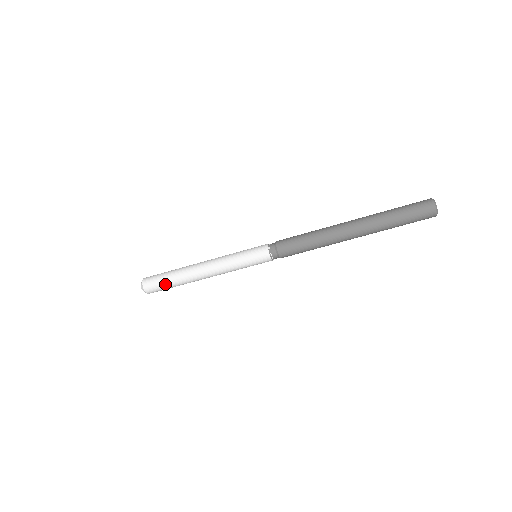
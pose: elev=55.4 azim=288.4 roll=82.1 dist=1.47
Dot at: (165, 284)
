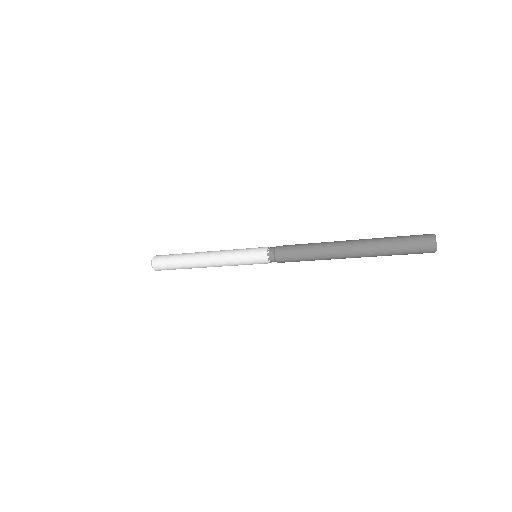
Dot at: occluded
